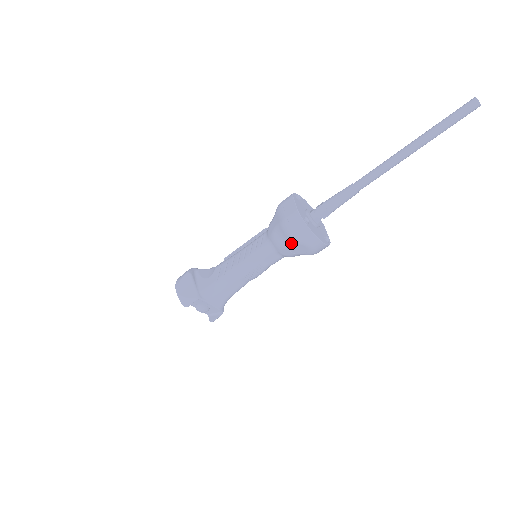
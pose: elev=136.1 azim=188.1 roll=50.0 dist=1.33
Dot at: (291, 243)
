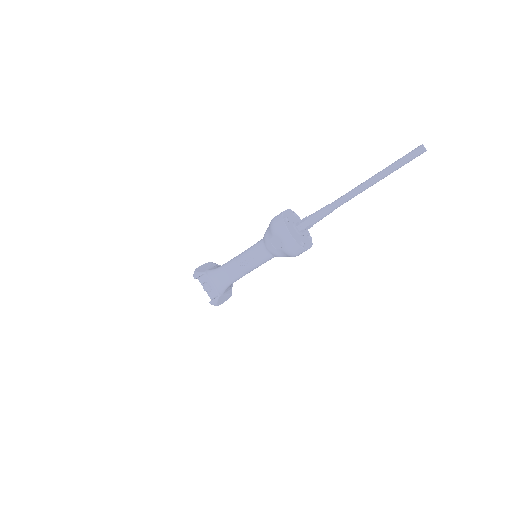
Dot at: (272, 235)
